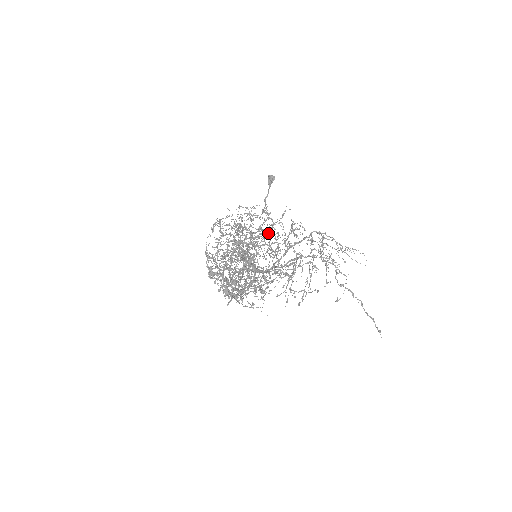
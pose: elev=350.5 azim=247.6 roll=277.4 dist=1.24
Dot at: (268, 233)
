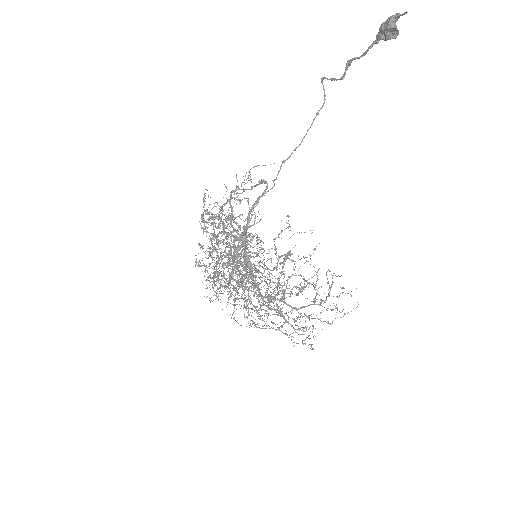
Dot at: occluded
